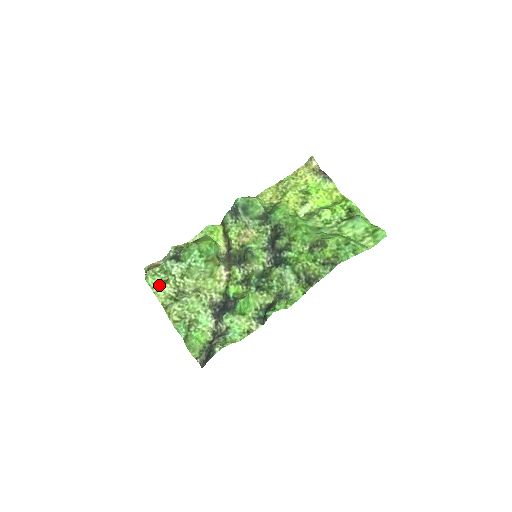
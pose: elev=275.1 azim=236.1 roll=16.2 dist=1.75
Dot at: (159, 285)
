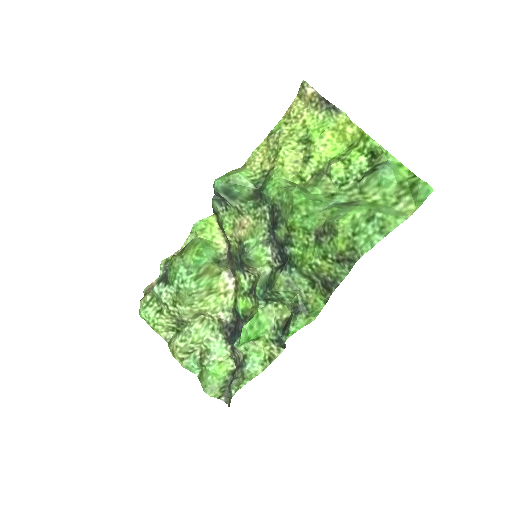
Dot at: (153, 318)
